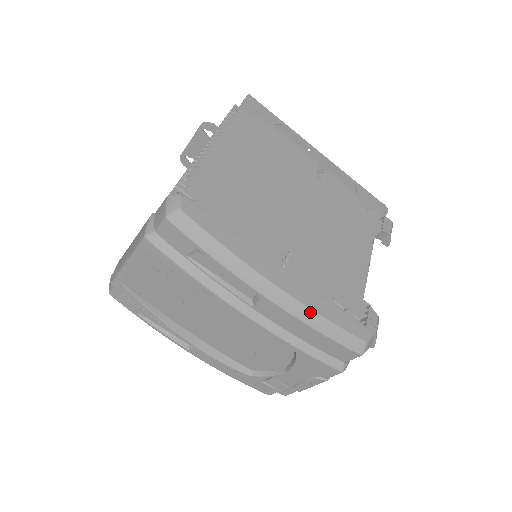
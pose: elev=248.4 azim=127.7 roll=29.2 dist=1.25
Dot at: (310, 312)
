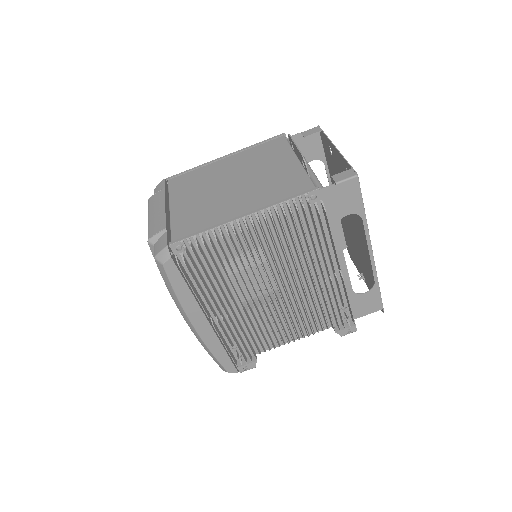
Dot at: (205, 345)
